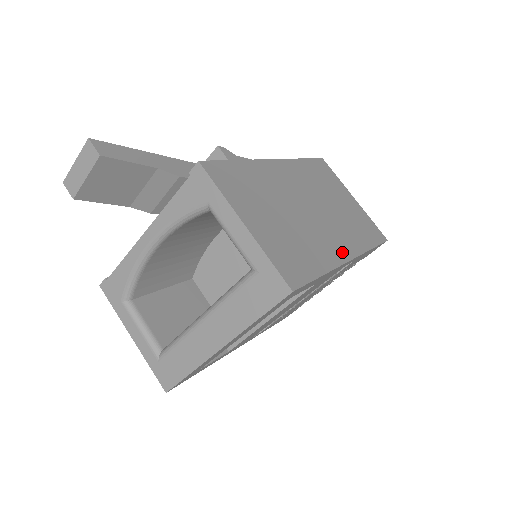
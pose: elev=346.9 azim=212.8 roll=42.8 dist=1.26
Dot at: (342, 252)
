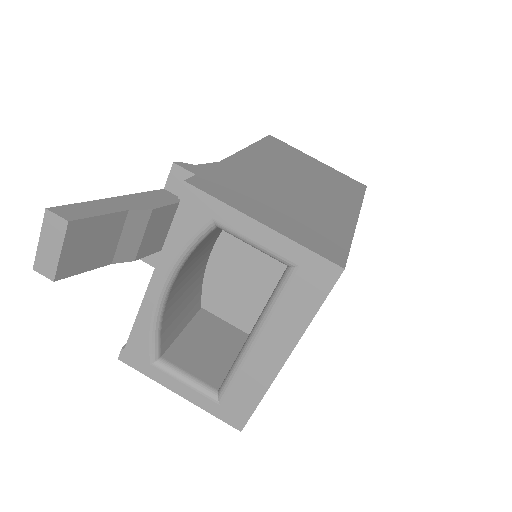
Dot at: (347, 213)
